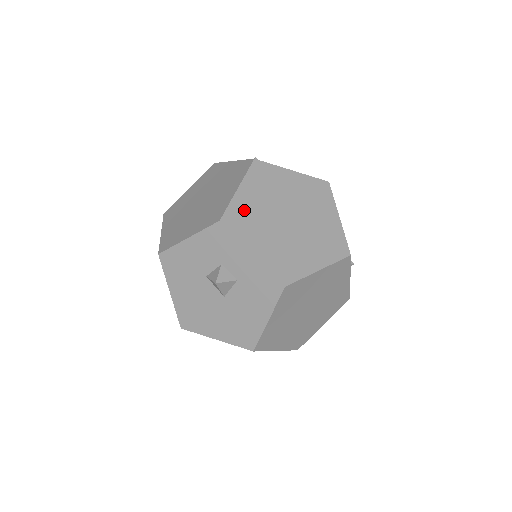
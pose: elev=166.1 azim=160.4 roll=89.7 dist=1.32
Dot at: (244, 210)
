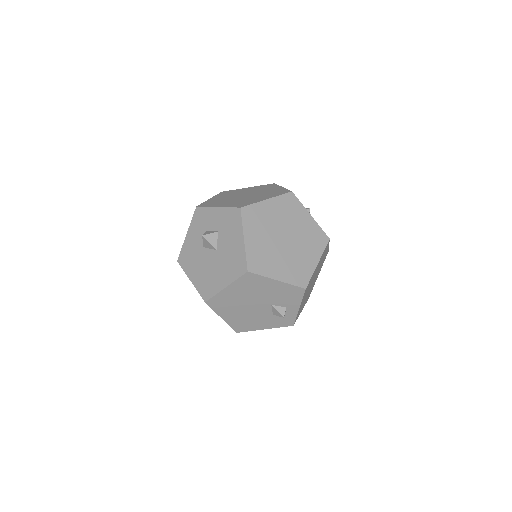
Dot at: (213, 201)
